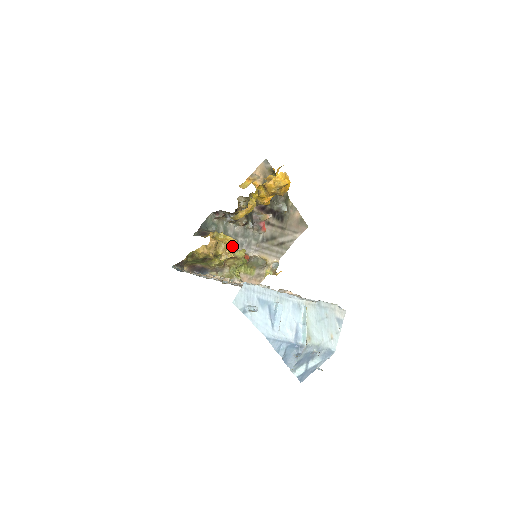
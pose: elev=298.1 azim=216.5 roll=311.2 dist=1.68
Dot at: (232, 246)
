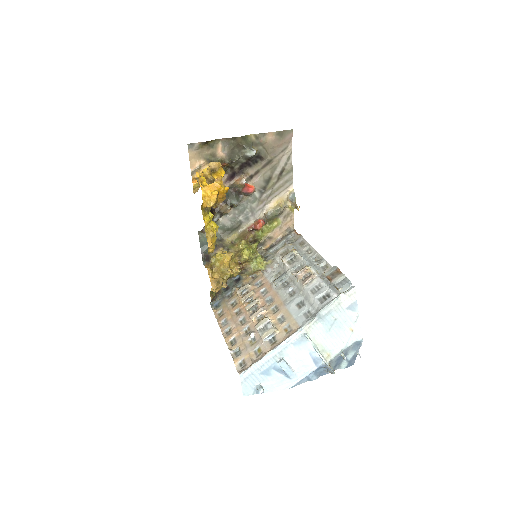
Dot at: (240, 228)
